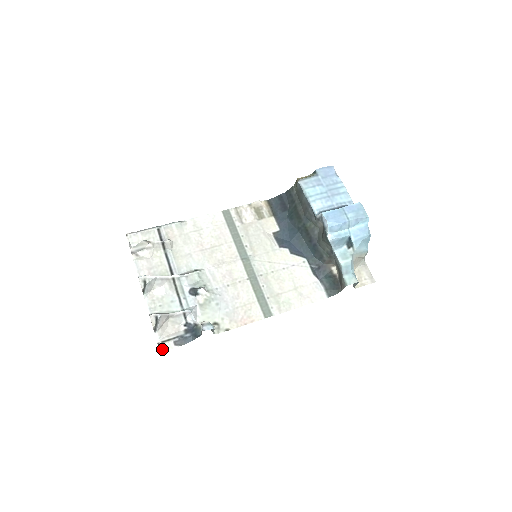
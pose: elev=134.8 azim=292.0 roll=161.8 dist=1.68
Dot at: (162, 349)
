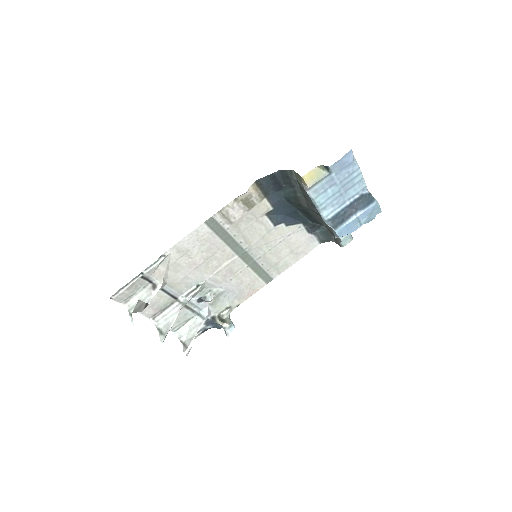
Dot at: occluded
